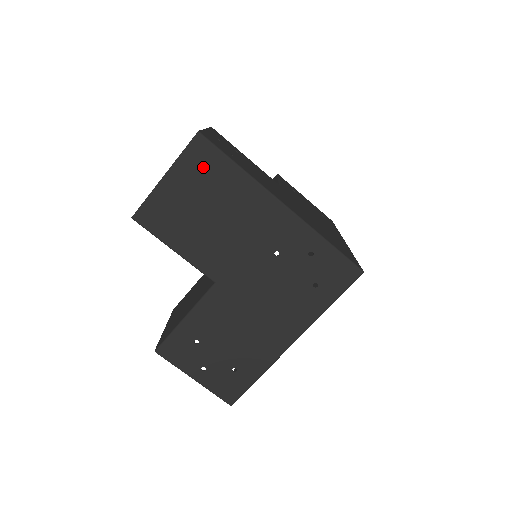
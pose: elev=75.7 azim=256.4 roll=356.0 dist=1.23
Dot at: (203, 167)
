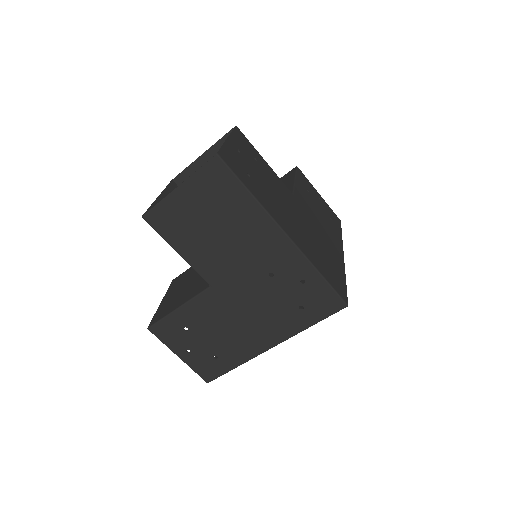
Dot at: (216, 187)
